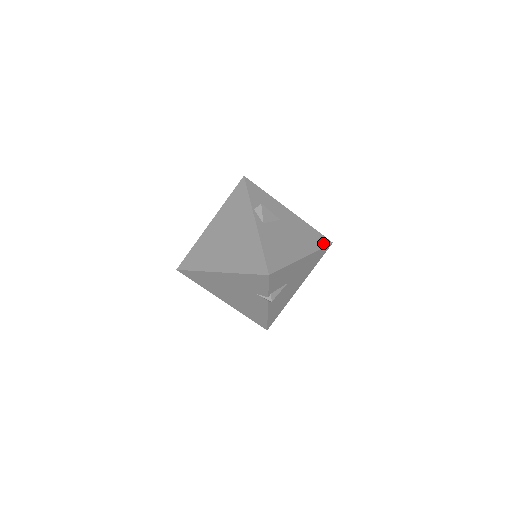
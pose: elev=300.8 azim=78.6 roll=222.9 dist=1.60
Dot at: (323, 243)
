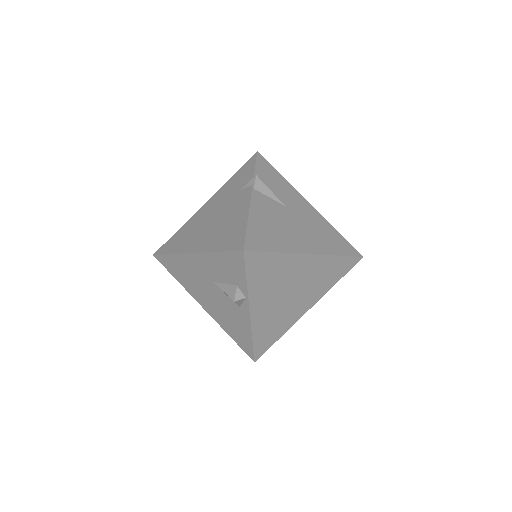
Dot at: occluded
